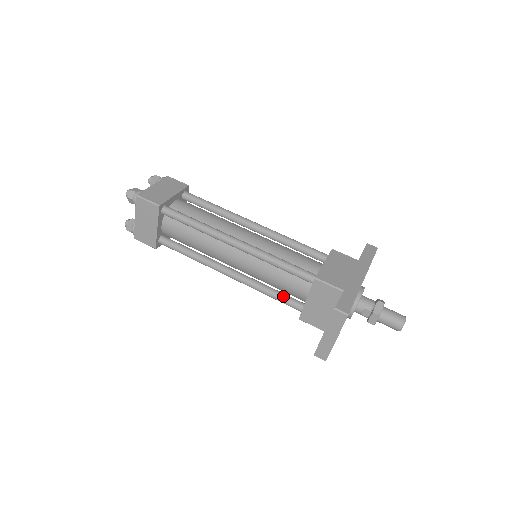
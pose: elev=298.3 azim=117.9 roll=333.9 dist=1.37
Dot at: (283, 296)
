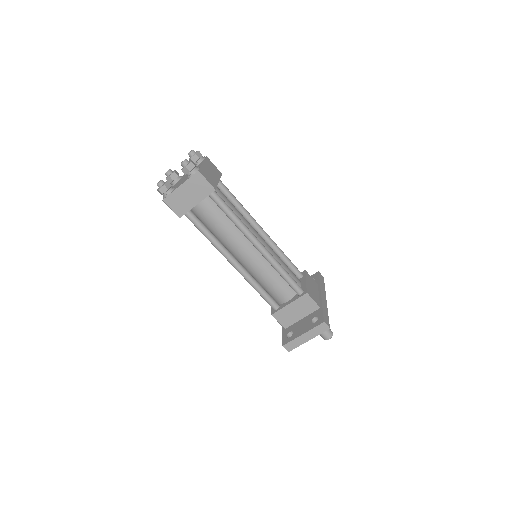
Dot at: (268, 295)
